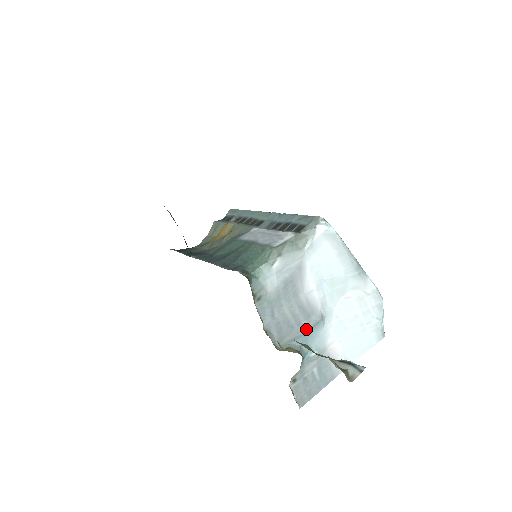
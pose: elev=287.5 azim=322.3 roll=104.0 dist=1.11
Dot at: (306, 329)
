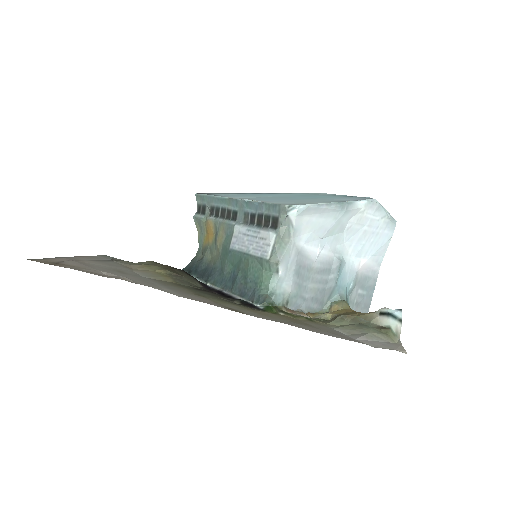
Dot at: (334, 280)
